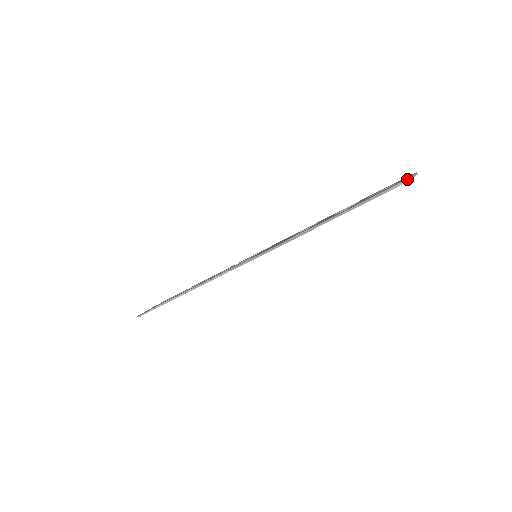
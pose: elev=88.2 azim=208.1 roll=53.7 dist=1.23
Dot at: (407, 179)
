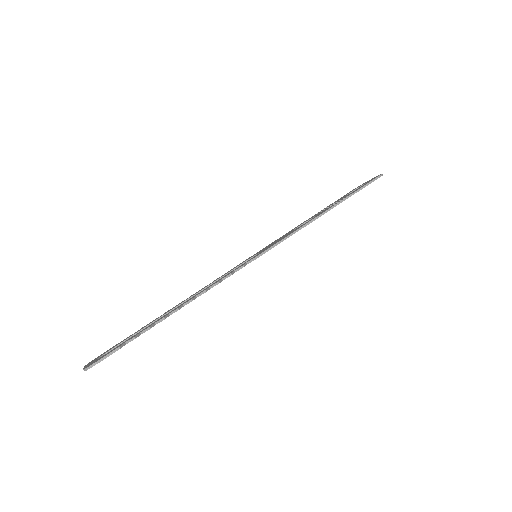
Dot at: occluded
